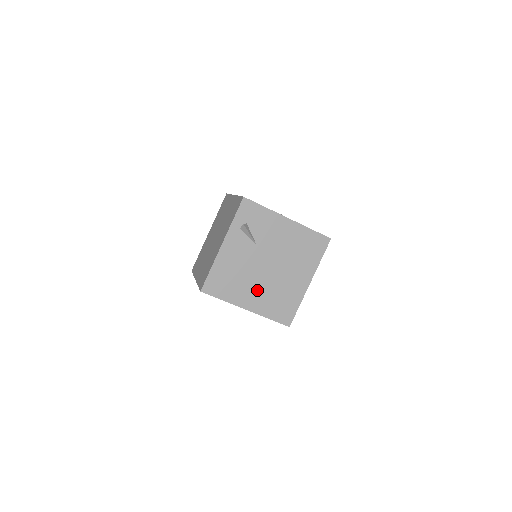
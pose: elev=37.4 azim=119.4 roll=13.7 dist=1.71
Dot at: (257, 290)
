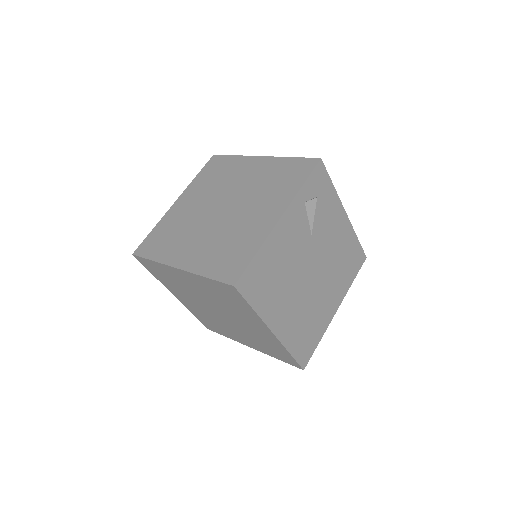
Dot at: (292, 305)
